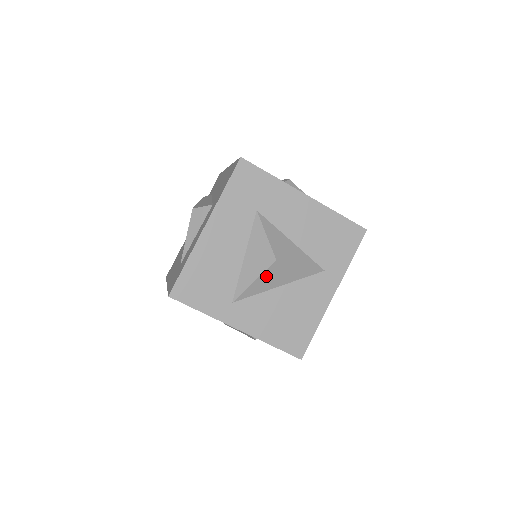
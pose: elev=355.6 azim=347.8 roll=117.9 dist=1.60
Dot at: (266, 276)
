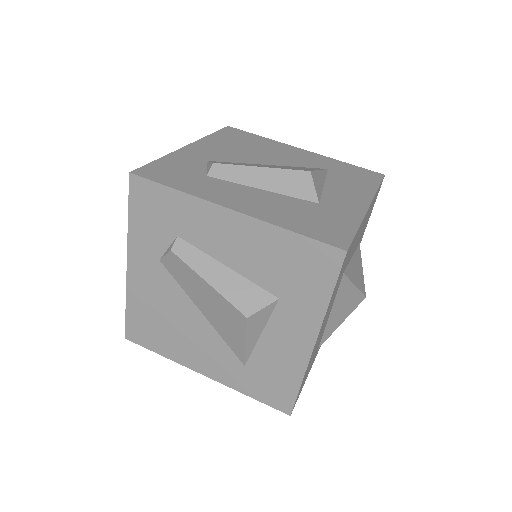
Dot at: occluded
